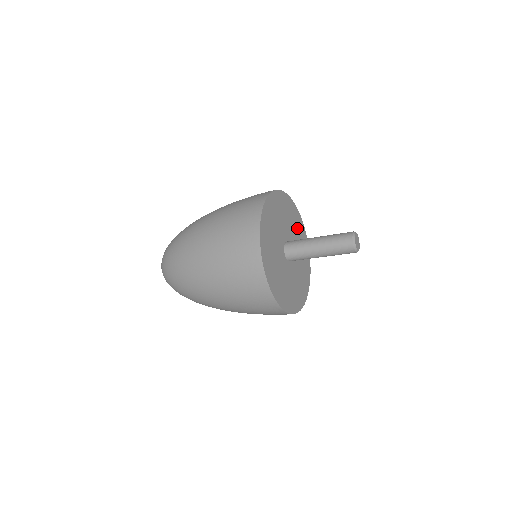
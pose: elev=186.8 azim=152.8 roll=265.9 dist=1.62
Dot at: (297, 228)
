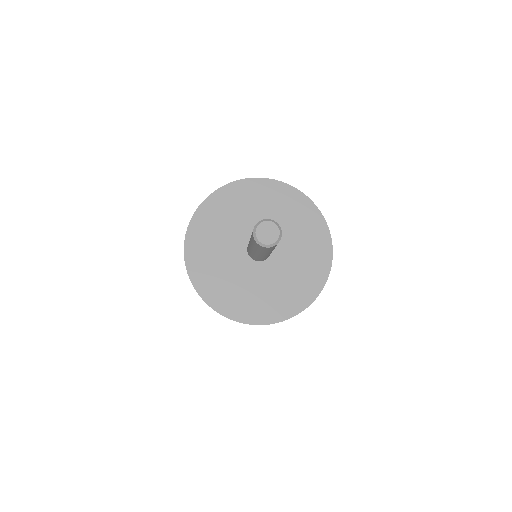
Dot at: (295, 217)
